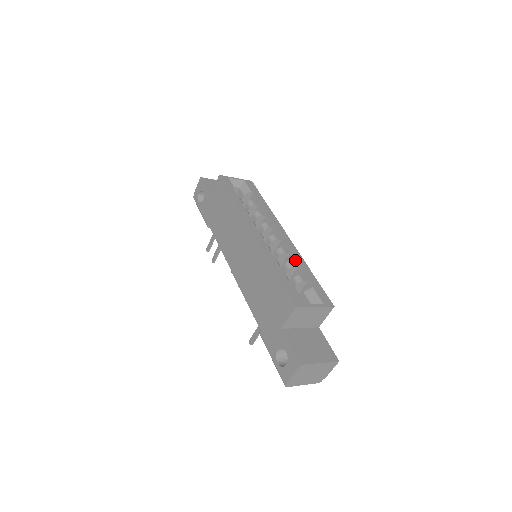
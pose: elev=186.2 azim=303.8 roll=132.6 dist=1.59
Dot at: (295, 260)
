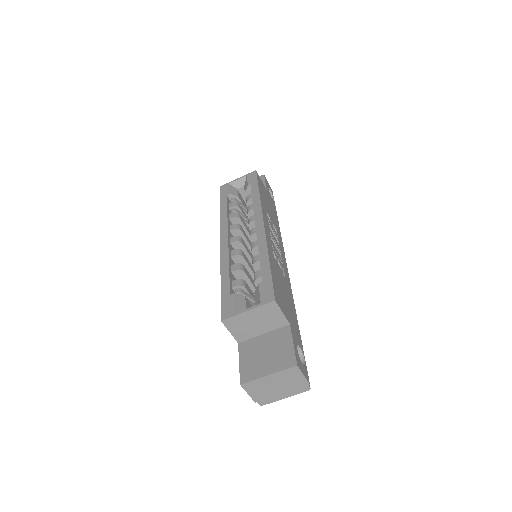
Dot at: (259, 253)
